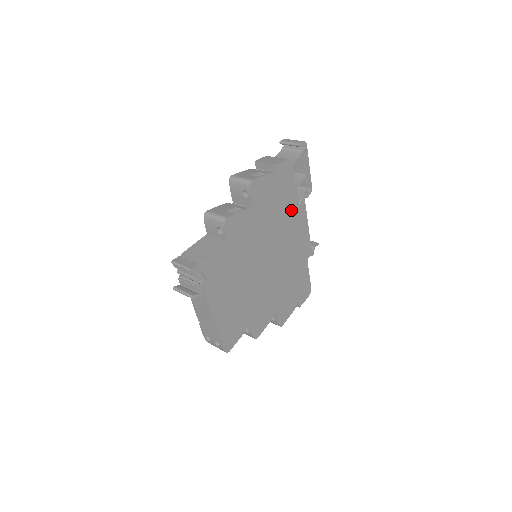
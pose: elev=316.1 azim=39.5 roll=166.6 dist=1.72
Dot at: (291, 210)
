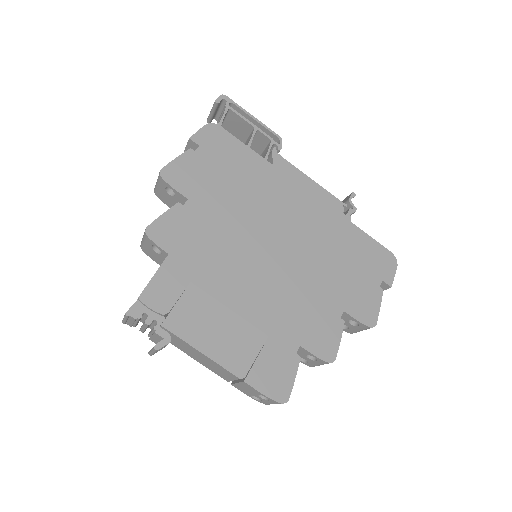
Dot at: (262, 175)
